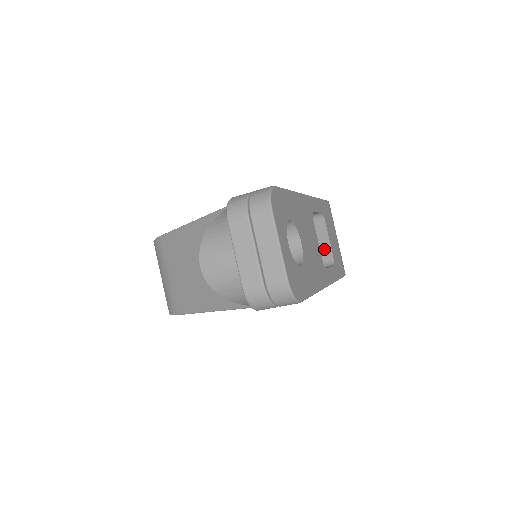
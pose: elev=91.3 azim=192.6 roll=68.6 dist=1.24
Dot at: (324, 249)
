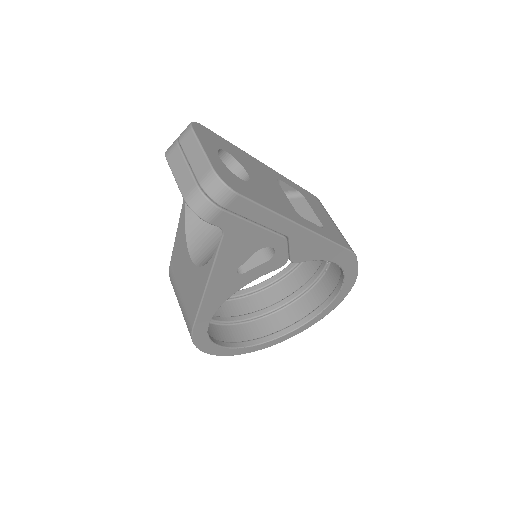
Dot at: (309, 218)
